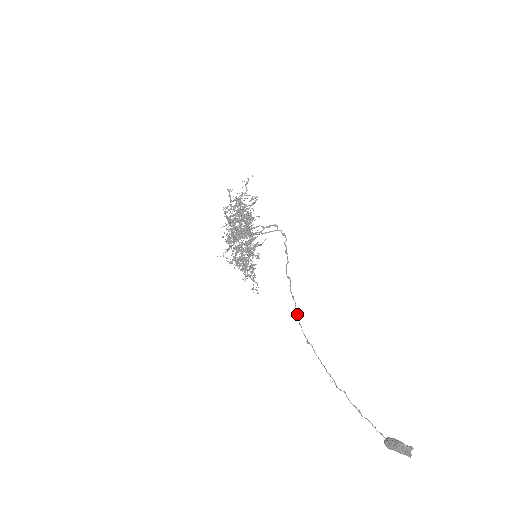
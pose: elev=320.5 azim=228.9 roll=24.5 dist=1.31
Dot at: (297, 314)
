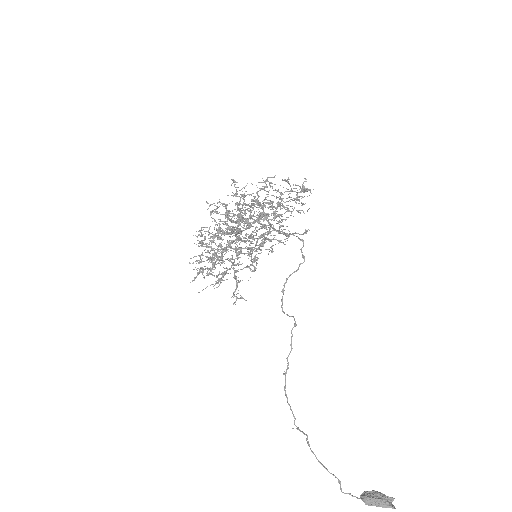
Dot at: occluded
